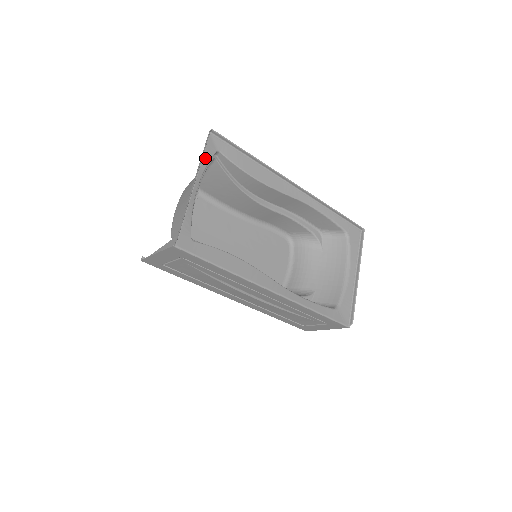
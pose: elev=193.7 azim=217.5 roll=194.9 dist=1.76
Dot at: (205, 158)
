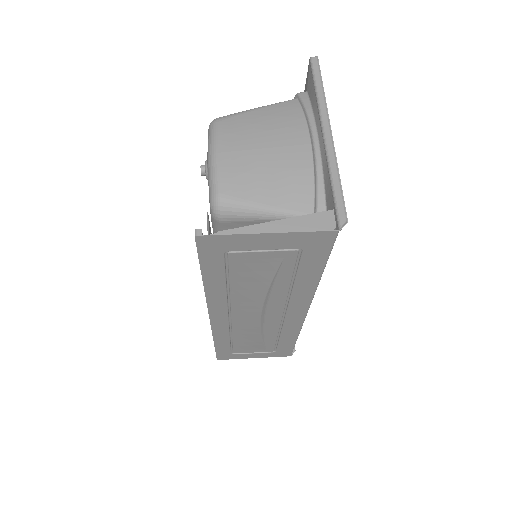
Dot at: (314, 95)
